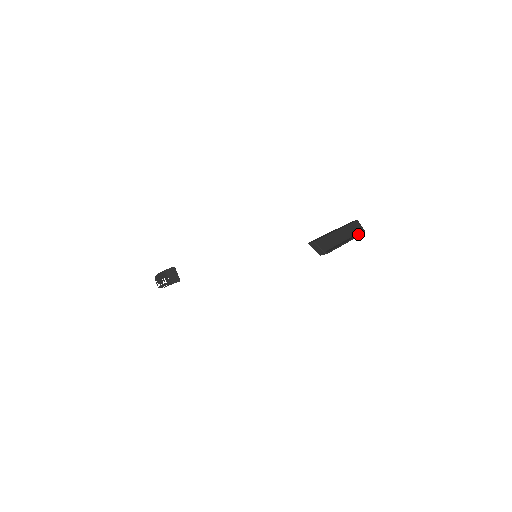
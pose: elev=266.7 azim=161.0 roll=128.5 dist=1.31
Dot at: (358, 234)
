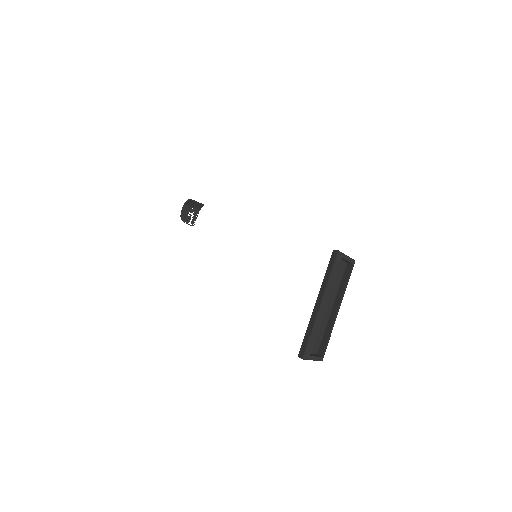
Dot at: (347, 274)
